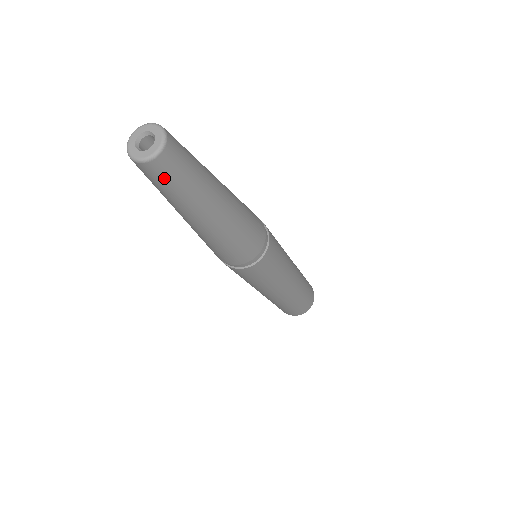
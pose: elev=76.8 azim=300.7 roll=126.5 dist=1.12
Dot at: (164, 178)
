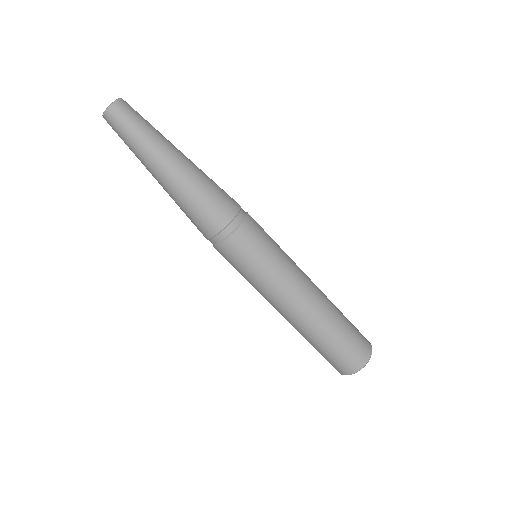
Dot at: (130, 116)
